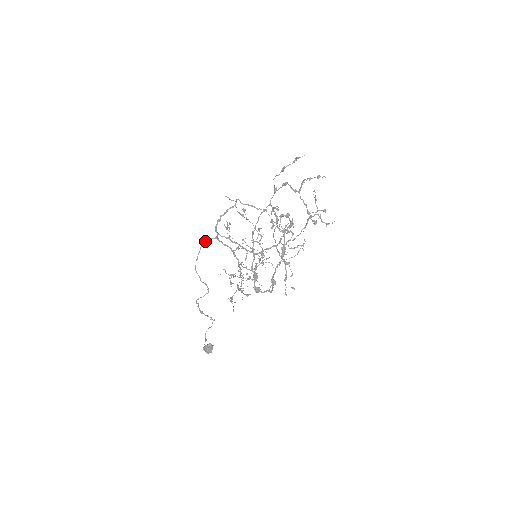
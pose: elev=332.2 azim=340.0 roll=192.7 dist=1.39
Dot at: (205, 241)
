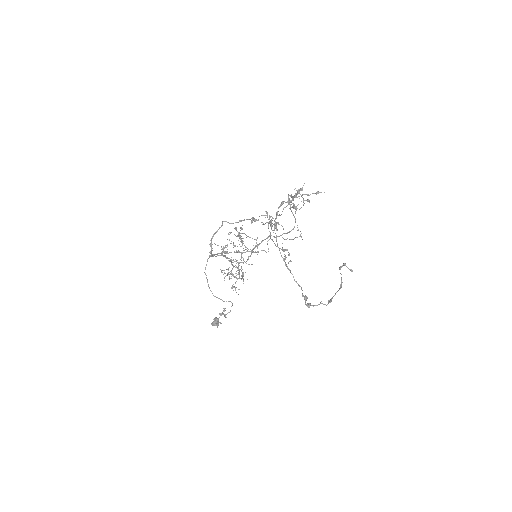
Dot at: occluded
